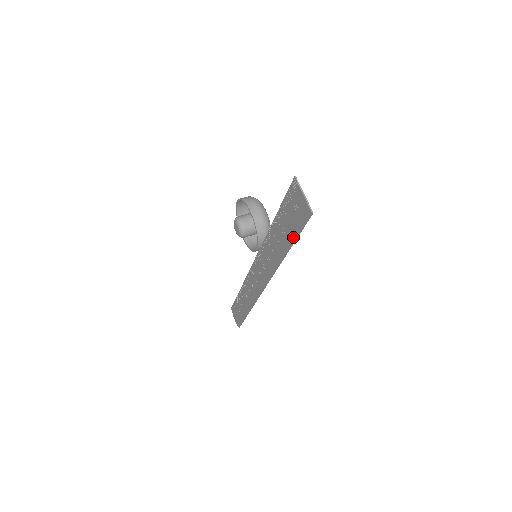
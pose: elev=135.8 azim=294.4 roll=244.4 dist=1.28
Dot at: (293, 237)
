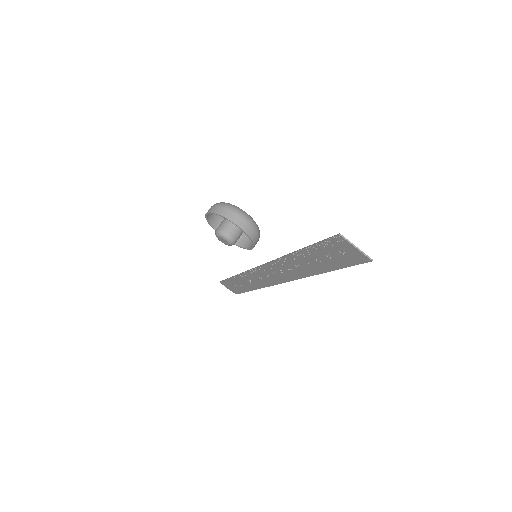
Dot at: (337, 267)
